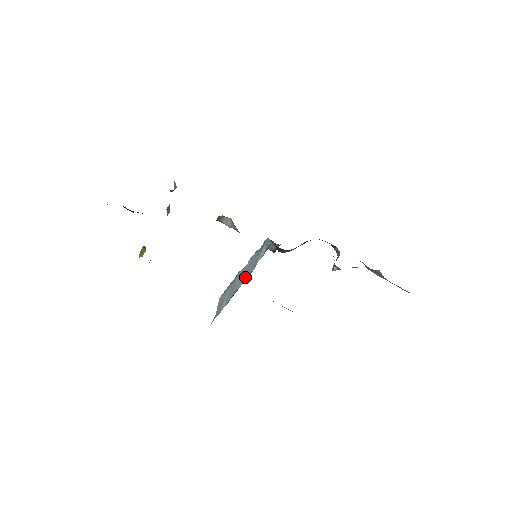
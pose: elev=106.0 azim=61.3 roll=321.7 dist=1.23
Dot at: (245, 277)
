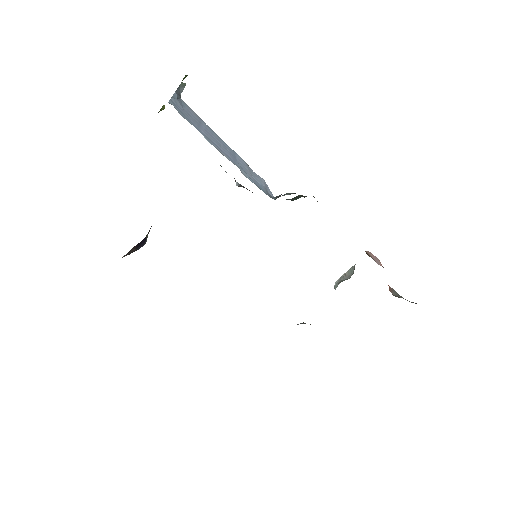
Dot at: occluded
